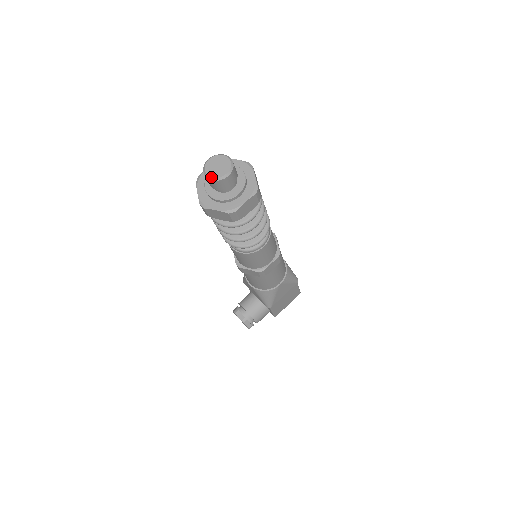
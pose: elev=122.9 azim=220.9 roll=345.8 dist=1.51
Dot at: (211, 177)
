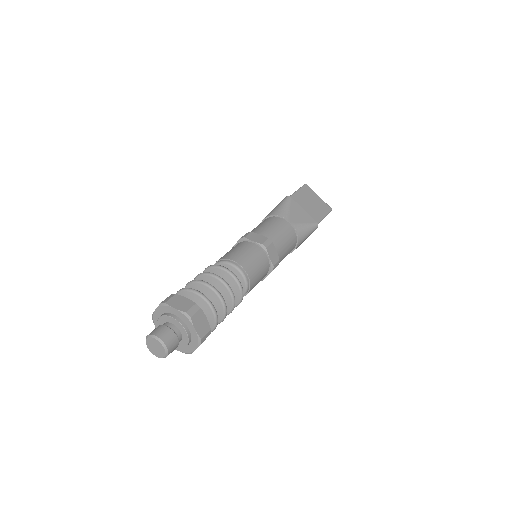
Dot at: occluded
